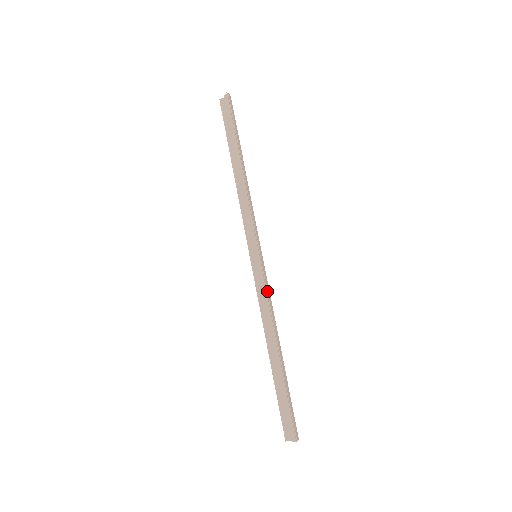
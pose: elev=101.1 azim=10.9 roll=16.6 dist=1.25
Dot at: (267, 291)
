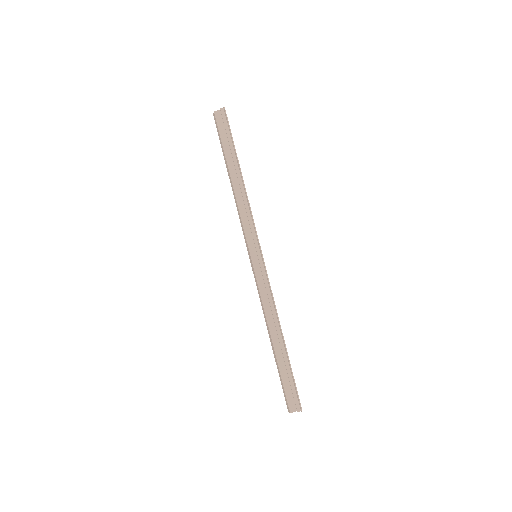
Dot at: (270, 286)
